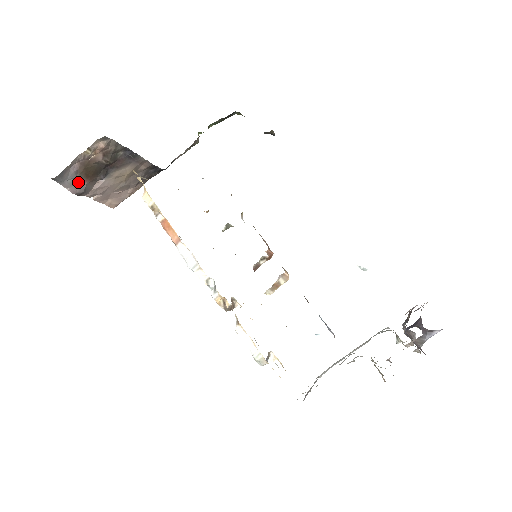
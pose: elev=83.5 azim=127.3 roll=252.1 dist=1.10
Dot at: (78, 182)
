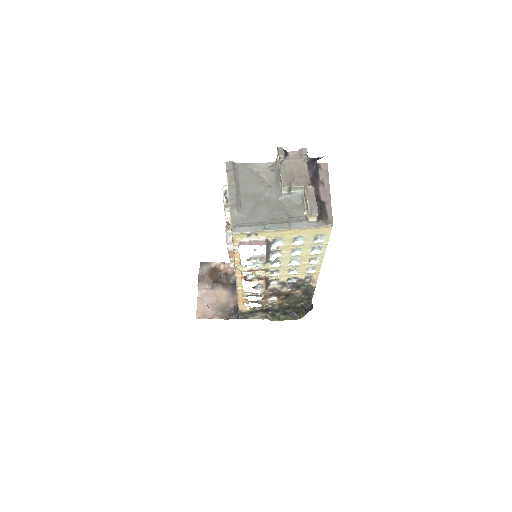
Dot at: (205, 274)
